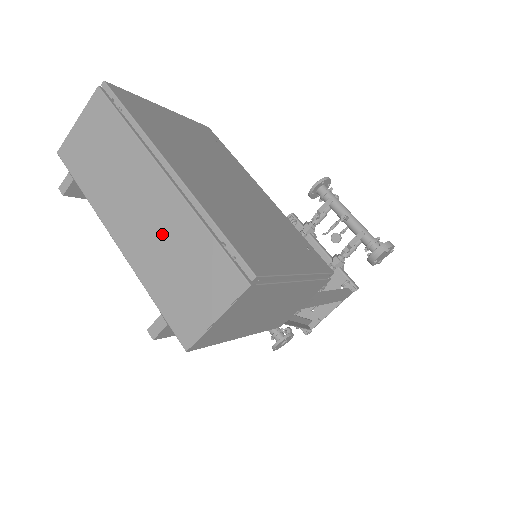
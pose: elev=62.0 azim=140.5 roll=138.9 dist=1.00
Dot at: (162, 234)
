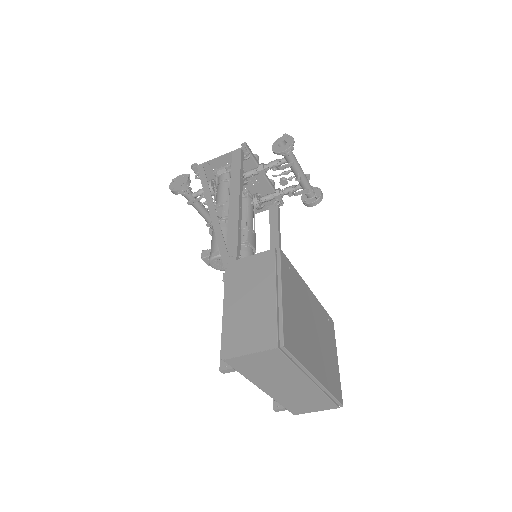
Dot at: (299, 394)
